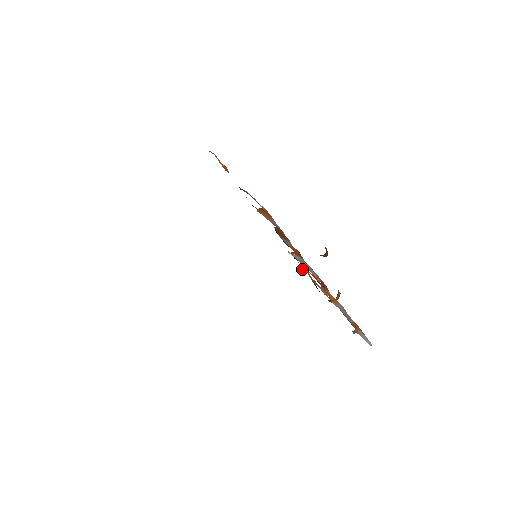
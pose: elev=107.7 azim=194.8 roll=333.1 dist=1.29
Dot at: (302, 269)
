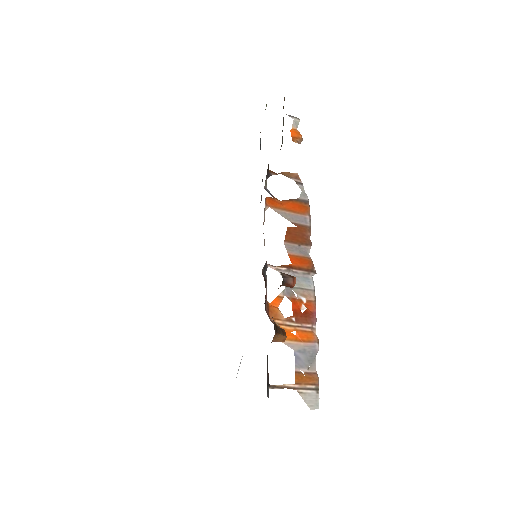
Dot at: (266, 291)
